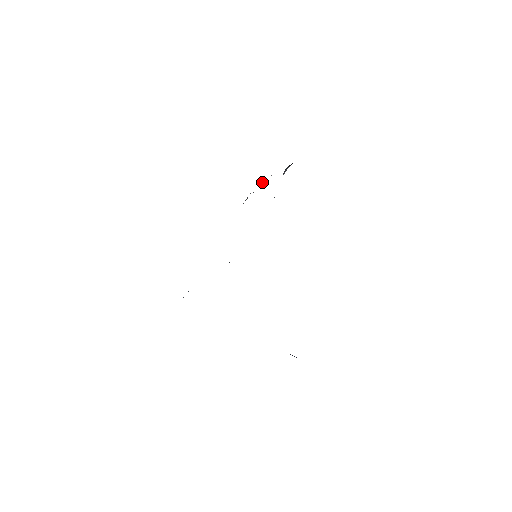
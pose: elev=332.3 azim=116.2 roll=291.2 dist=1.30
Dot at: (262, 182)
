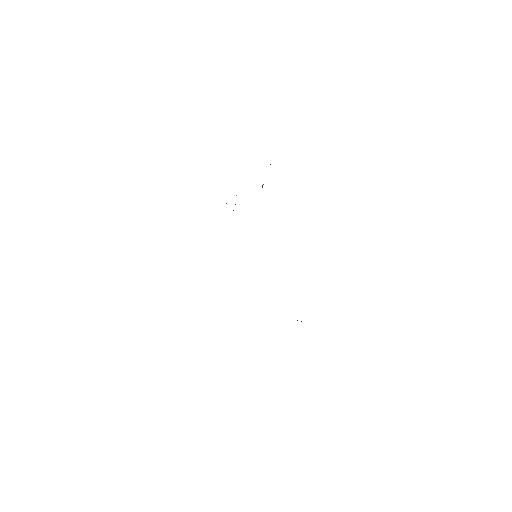
Dot at: occluded
